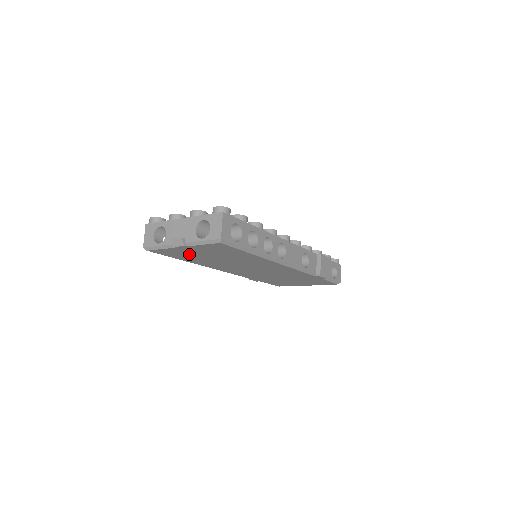
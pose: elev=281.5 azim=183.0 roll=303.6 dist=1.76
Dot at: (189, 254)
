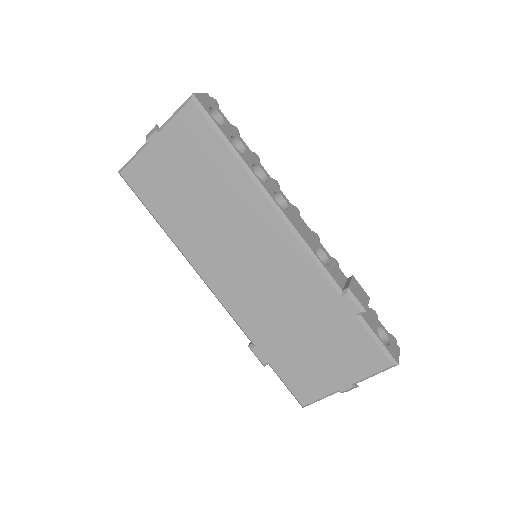
Dot at: (163, 180)
